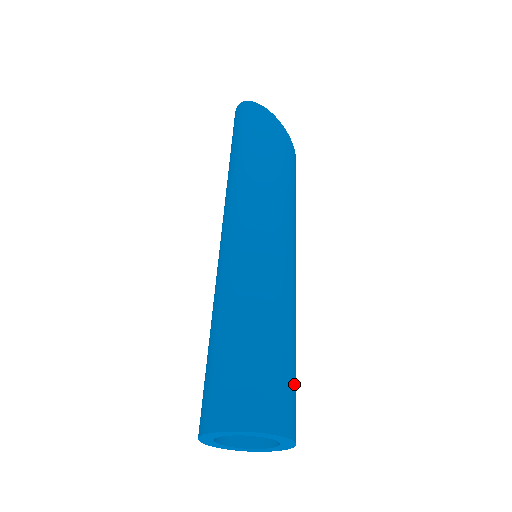
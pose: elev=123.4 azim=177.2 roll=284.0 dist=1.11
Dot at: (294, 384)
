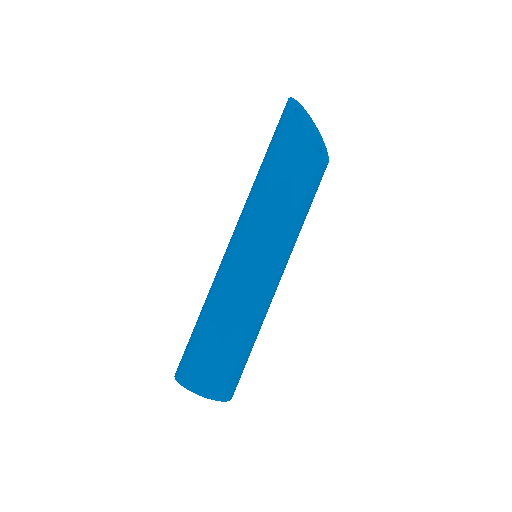
Dot at: (220, 363)
